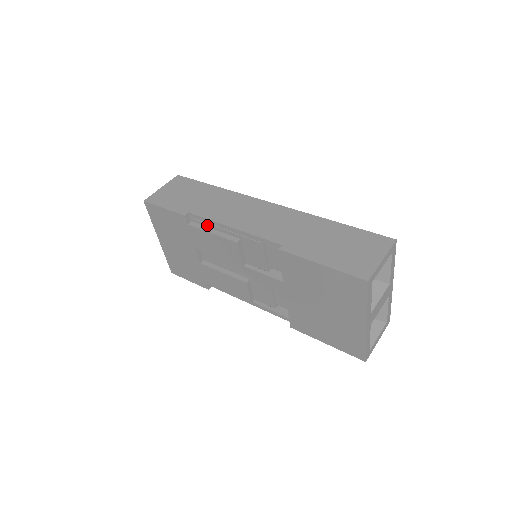
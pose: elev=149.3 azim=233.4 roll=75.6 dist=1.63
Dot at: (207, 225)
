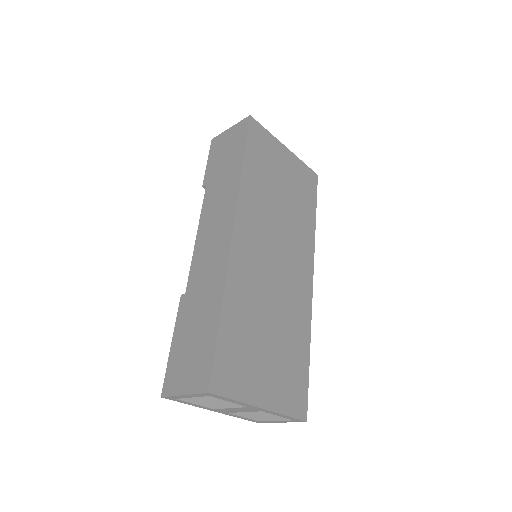
Dot at: occluded
